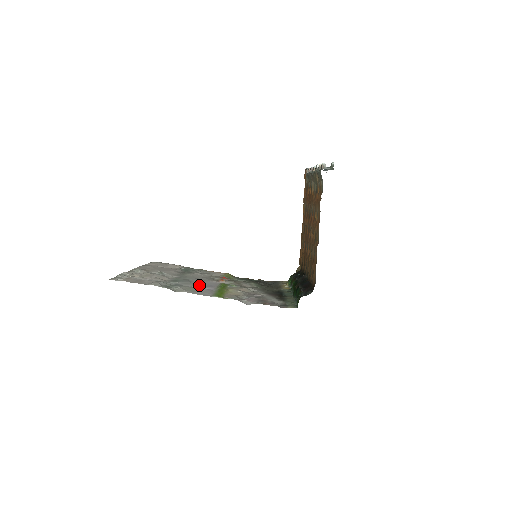
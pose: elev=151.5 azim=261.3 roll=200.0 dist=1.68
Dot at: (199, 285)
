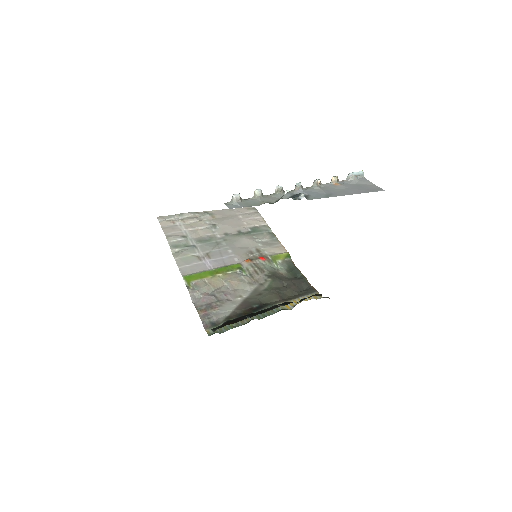
Dot at: (210, 256)
